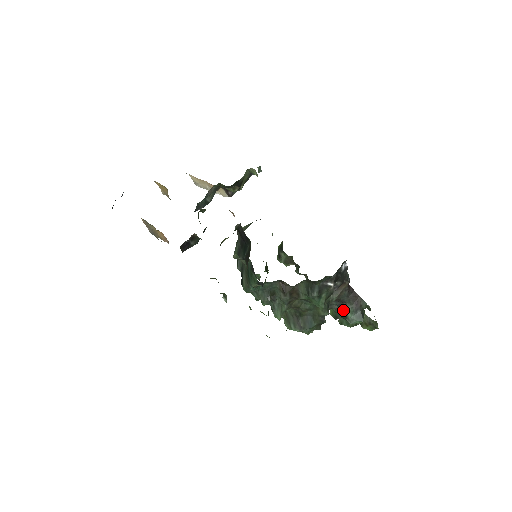
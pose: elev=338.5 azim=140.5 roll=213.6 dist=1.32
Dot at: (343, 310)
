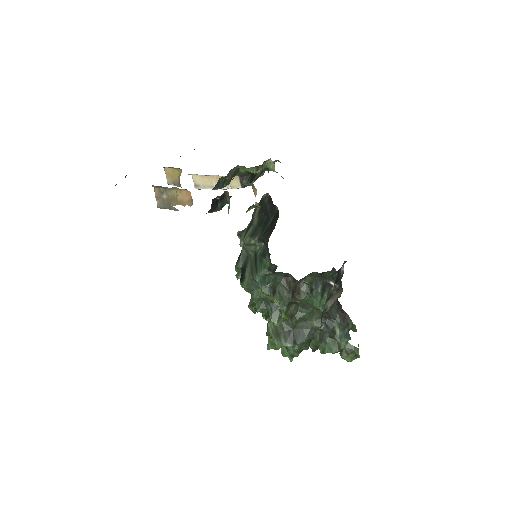
Dot at: (331, 328)
